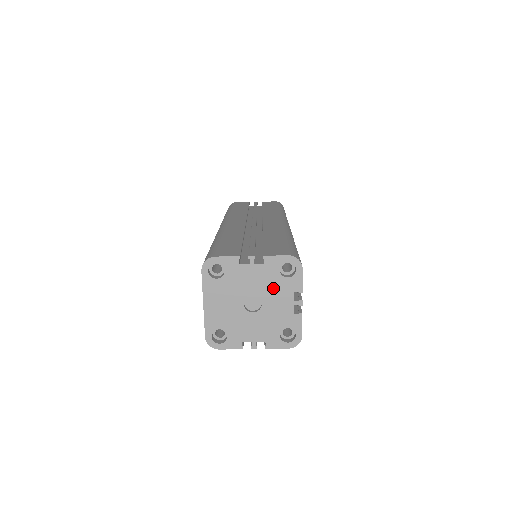
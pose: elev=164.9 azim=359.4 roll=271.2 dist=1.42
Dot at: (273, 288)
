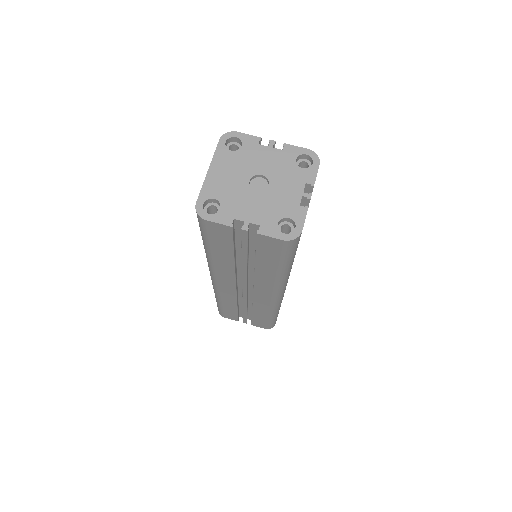
Dot at: (285, 174)
